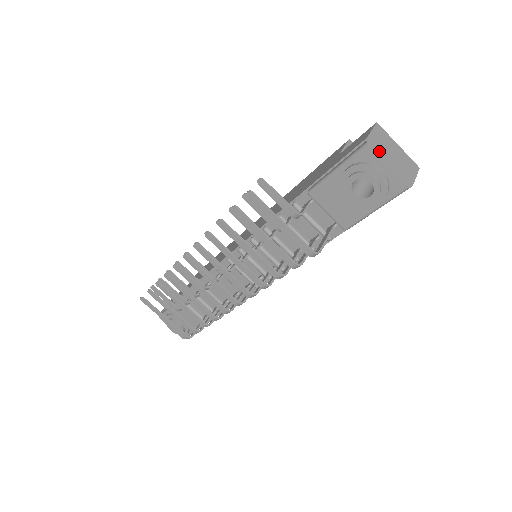
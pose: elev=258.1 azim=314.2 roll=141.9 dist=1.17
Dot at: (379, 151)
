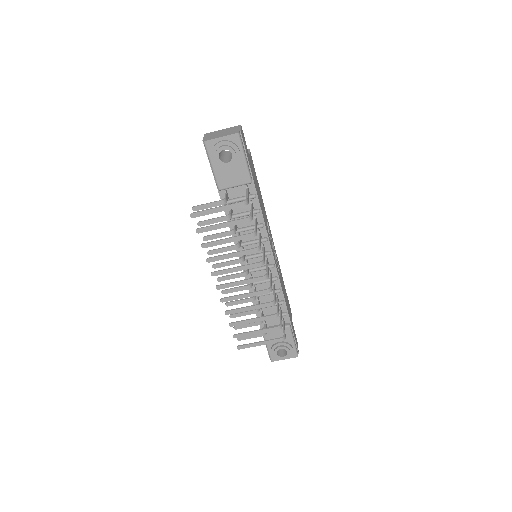
Dot at: (212, 138)
